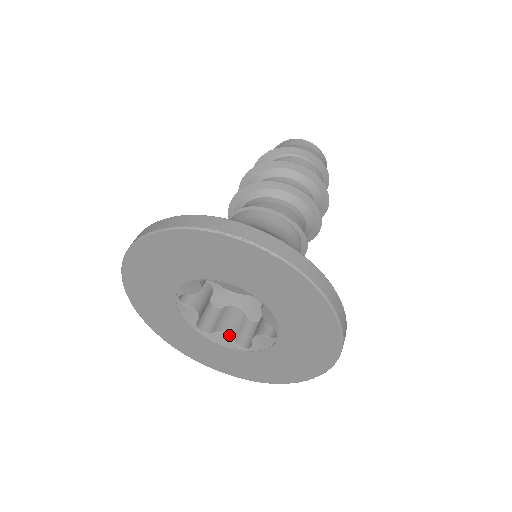
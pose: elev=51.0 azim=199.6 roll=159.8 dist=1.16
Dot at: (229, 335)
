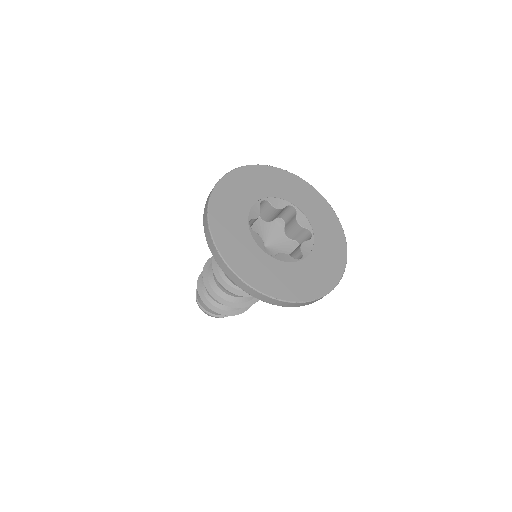
Dot at: (286, 254)
